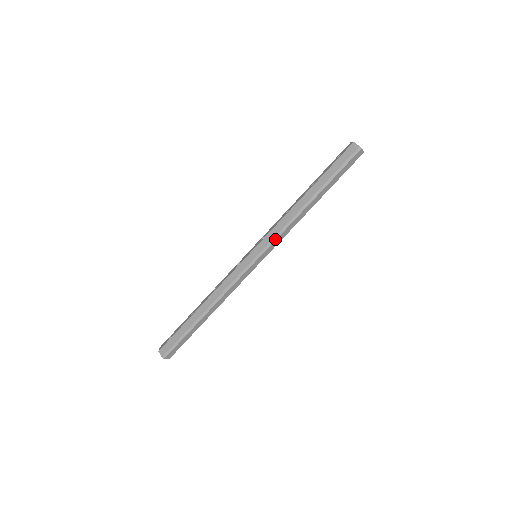
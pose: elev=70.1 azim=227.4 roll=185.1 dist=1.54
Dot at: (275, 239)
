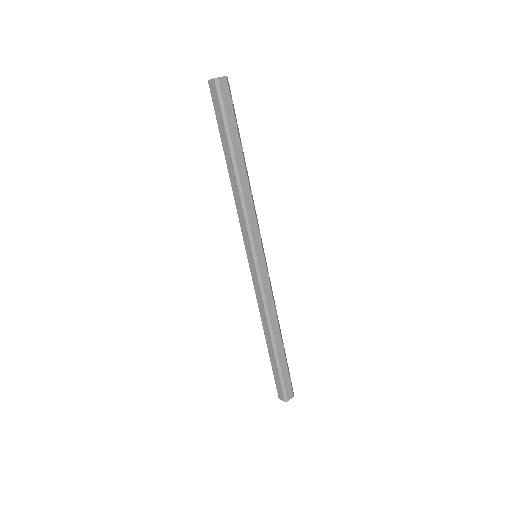
Dot at: (249, 229)
